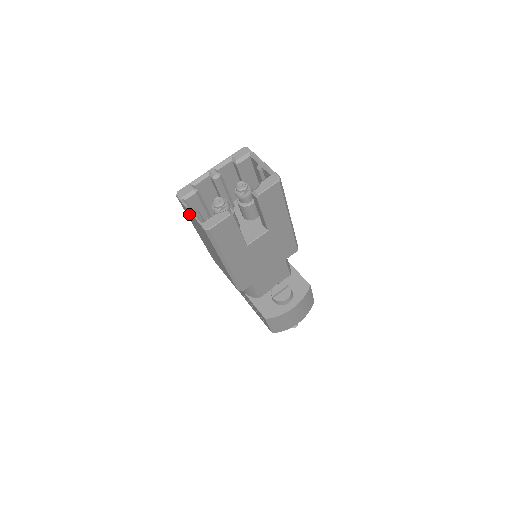
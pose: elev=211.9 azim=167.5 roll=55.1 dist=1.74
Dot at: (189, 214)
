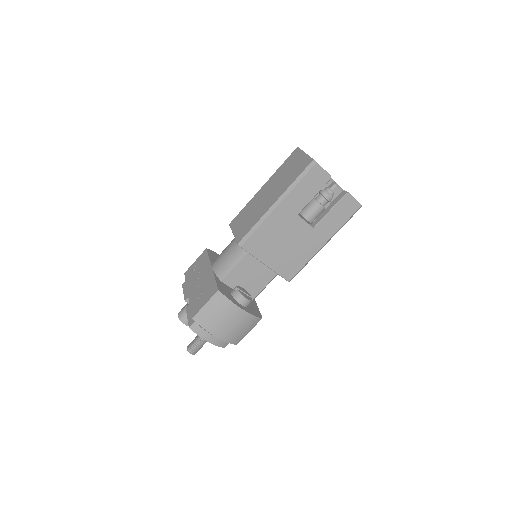
Dot at: (294, 159)
